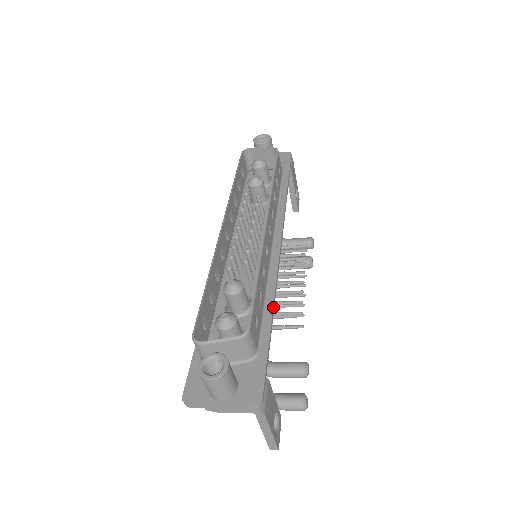
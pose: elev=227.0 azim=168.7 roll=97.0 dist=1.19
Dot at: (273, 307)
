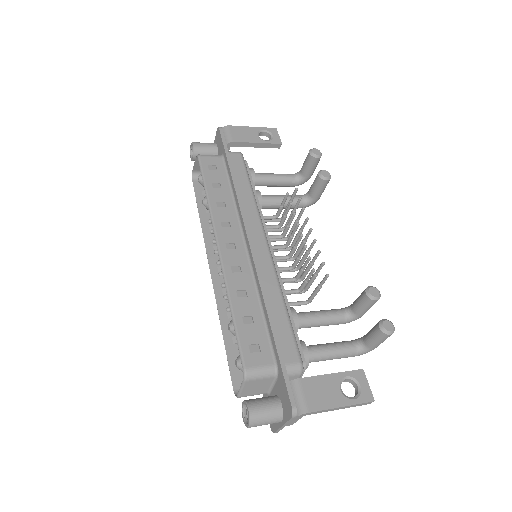
Dot at: (267, 314)
